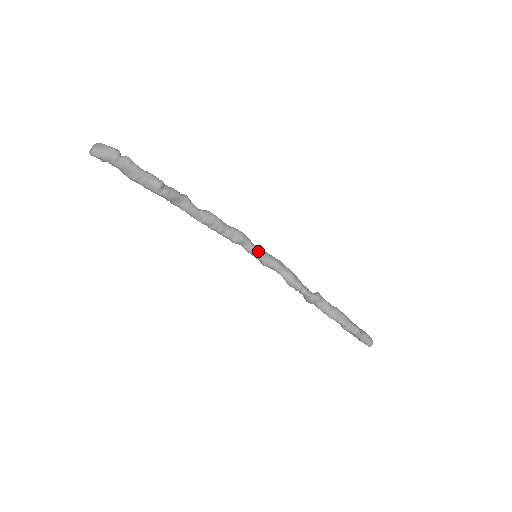
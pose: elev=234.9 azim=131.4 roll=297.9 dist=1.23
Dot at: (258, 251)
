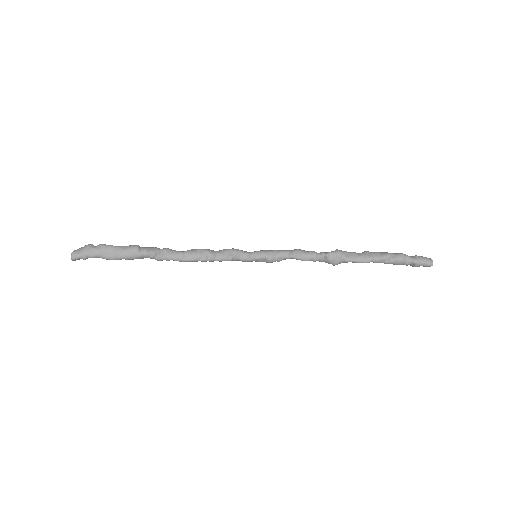
Dot at: (255, 252)
